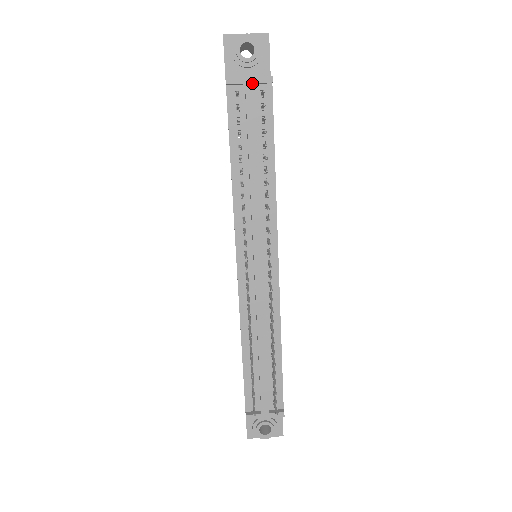
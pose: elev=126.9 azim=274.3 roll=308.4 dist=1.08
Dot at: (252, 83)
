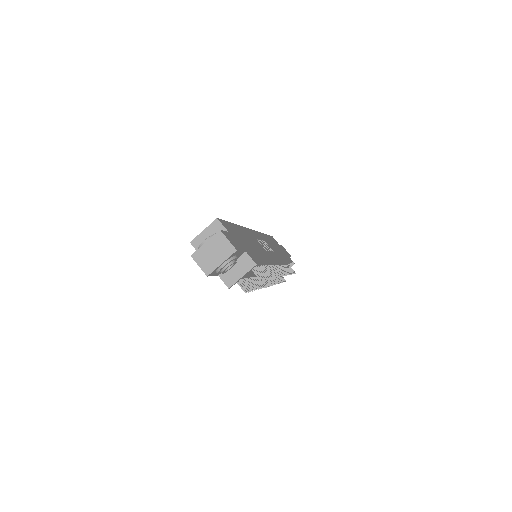
Dot at: (245, 275)
